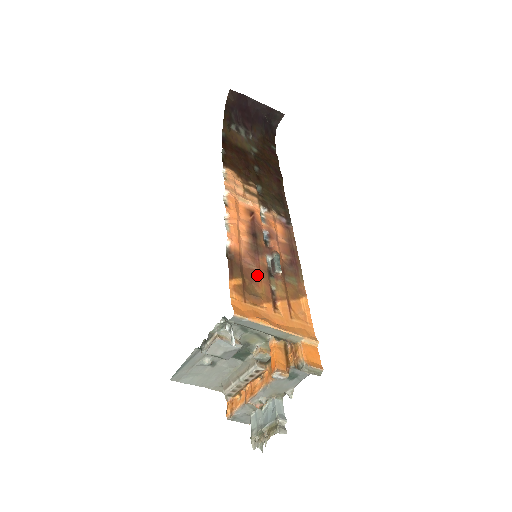
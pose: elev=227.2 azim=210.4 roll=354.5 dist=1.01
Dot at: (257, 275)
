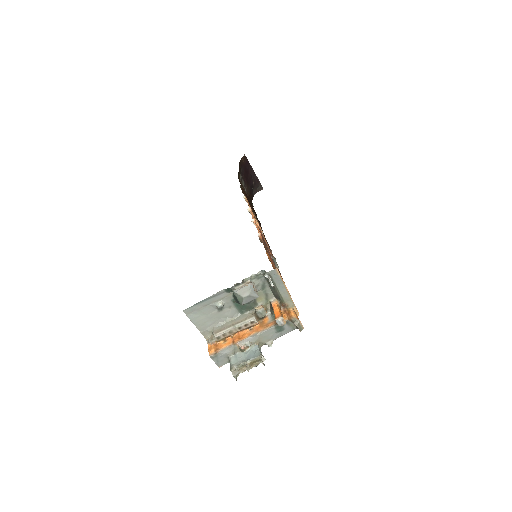
Dot at: (271, 261)
